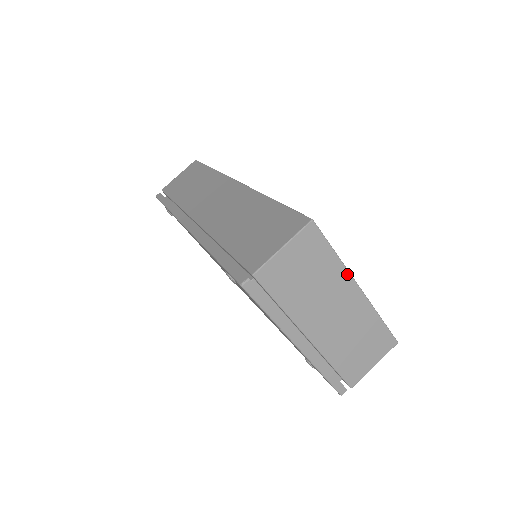
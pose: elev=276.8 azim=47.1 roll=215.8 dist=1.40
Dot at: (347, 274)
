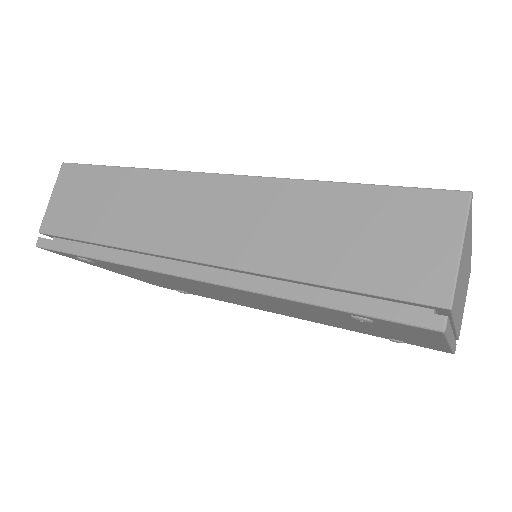
Dot at: (471, 233)
